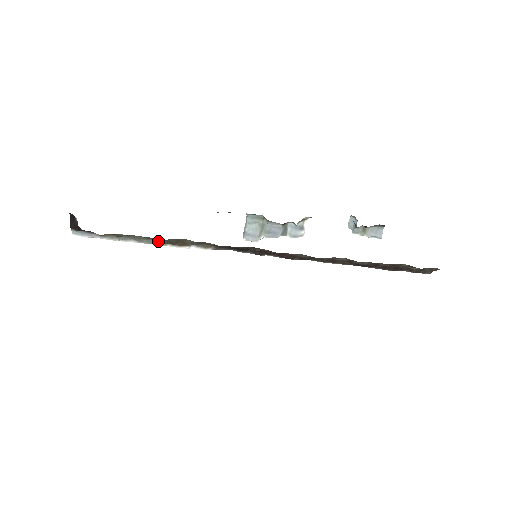
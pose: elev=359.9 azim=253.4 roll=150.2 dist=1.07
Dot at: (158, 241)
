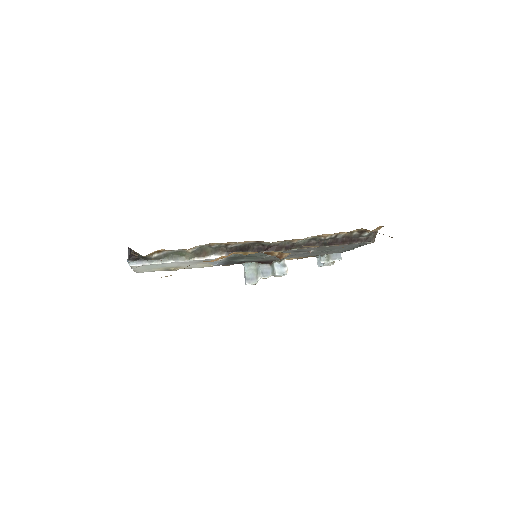
Dot at: (188, 255)
